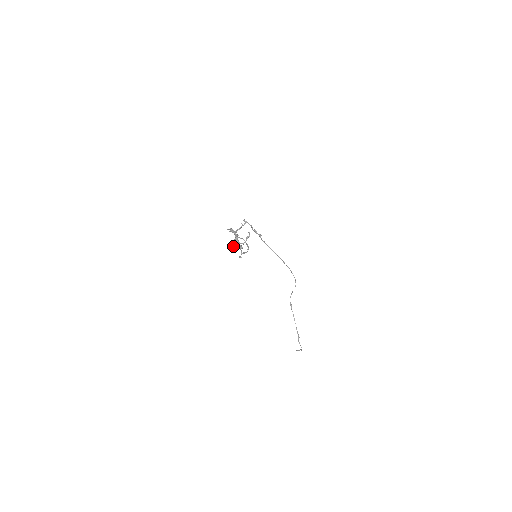
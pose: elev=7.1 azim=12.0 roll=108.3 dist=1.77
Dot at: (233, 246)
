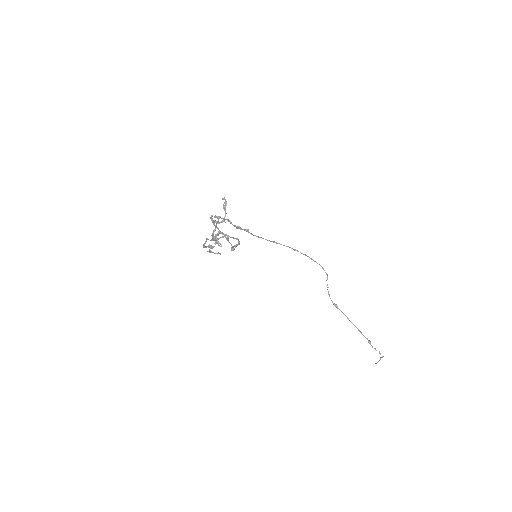
Dot at: occluded
